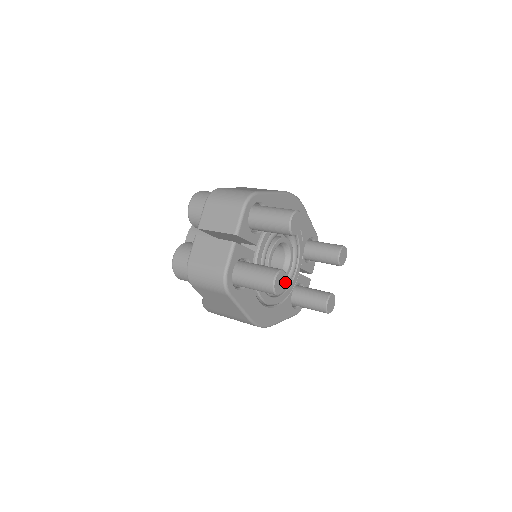
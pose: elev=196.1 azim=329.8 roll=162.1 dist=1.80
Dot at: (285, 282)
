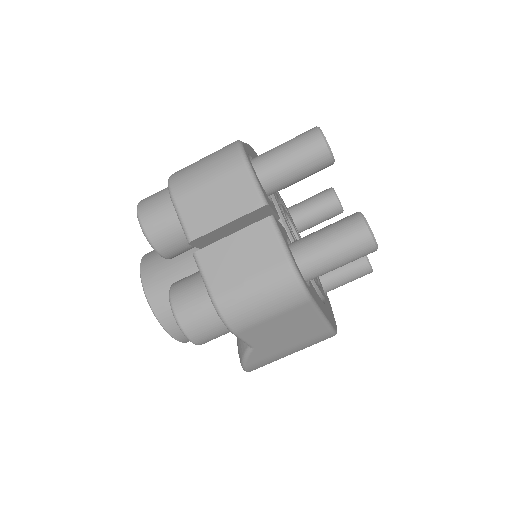
Dot at: occluded
